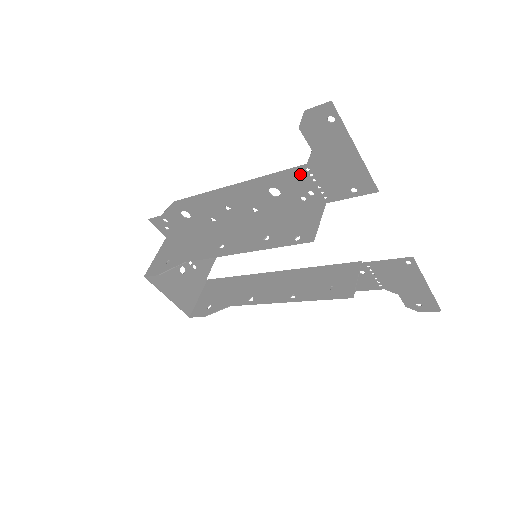
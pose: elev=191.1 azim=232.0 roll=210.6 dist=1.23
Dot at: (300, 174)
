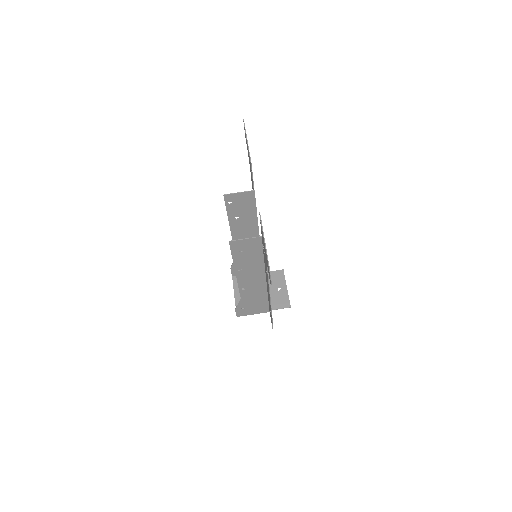
Dot at: occluded
